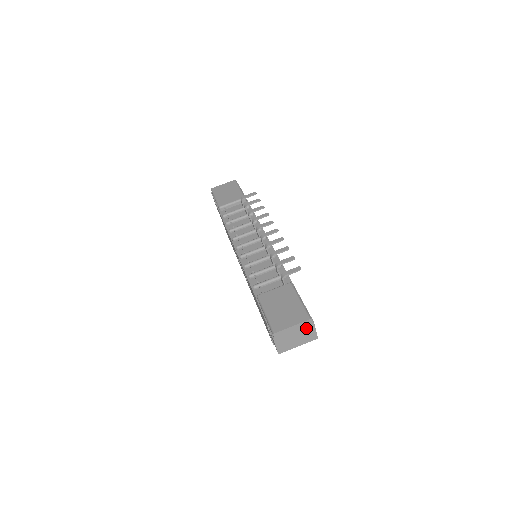
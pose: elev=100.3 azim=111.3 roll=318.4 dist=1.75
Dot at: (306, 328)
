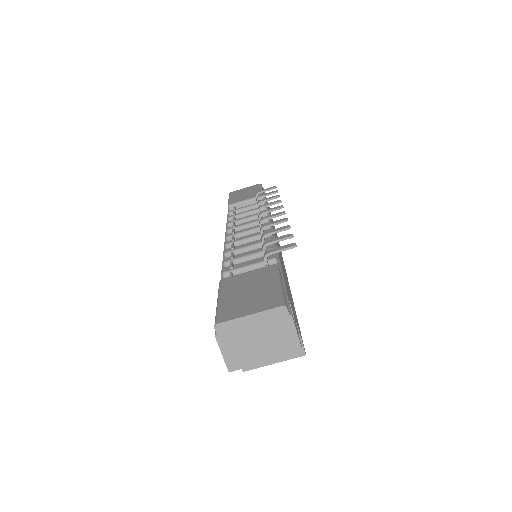
Dot at: (277, 324)
